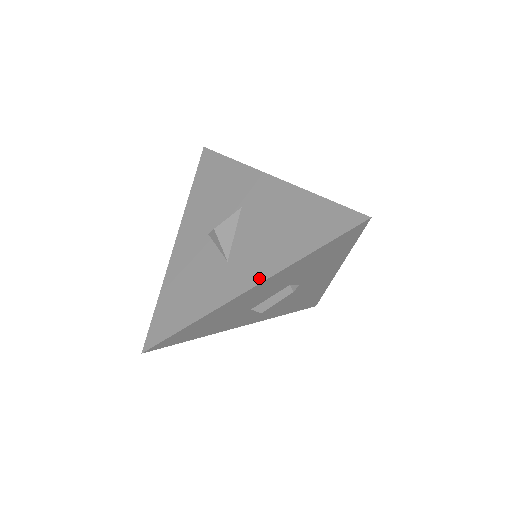
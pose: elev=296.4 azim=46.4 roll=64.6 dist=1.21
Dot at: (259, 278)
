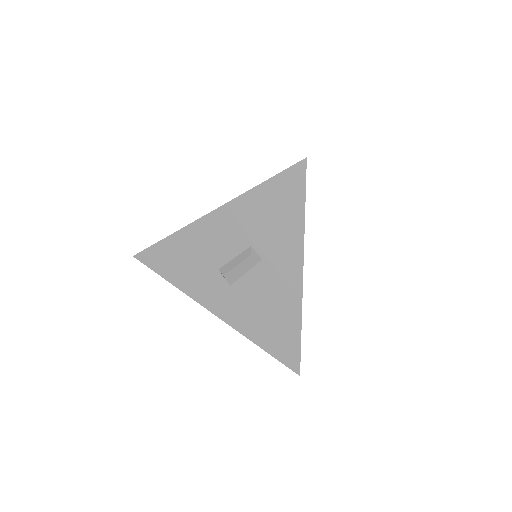
Dot at: (224, 206)
